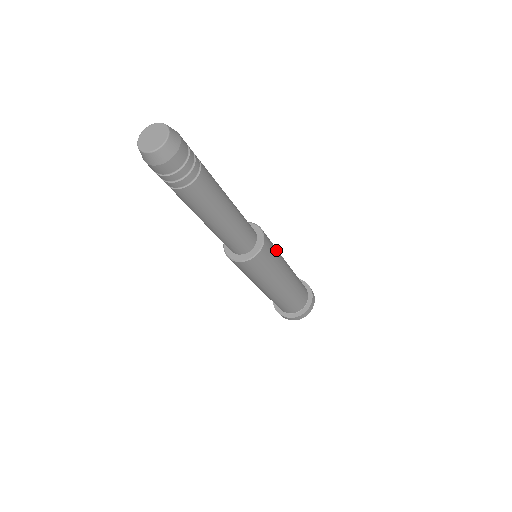
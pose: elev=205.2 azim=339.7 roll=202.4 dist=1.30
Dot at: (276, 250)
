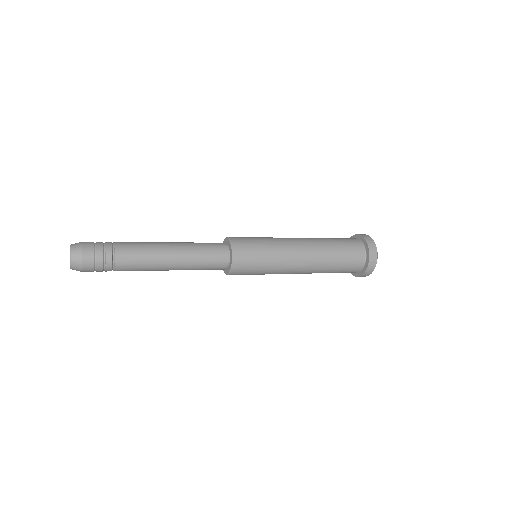
Dot at: (266, 247)
